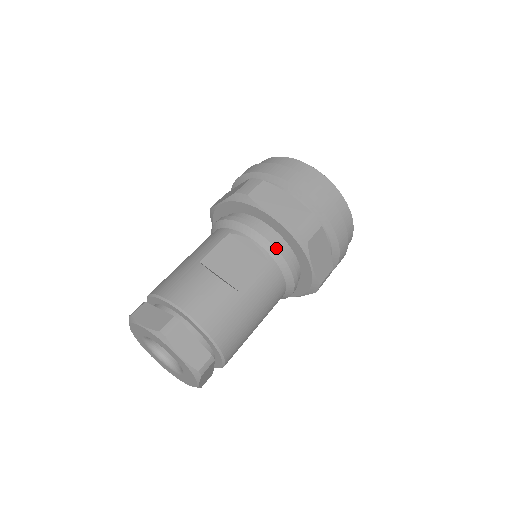
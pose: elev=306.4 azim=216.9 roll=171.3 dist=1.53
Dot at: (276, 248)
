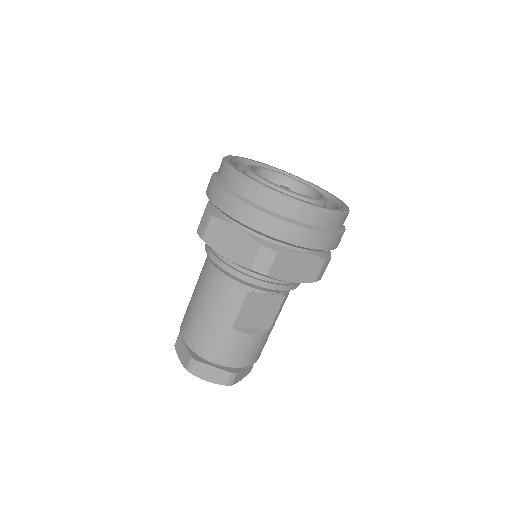
Dot at: (293, 289)
